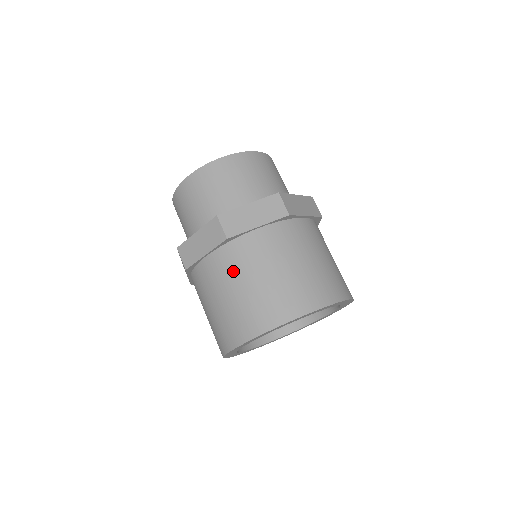
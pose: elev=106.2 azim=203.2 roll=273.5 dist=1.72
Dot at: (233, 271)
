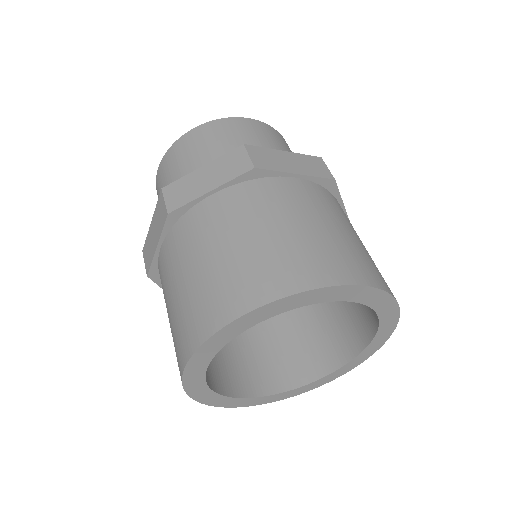
Dot at: (178, 258)
